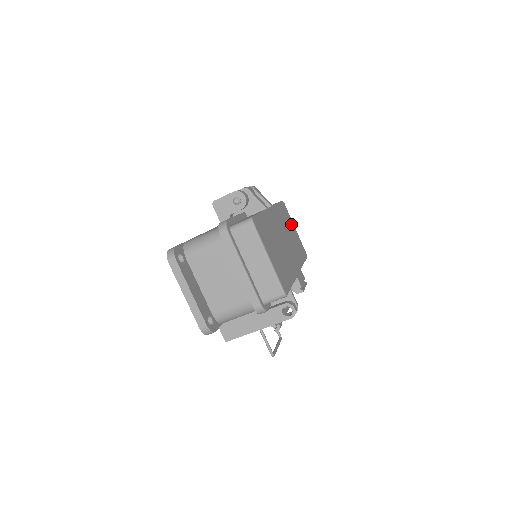
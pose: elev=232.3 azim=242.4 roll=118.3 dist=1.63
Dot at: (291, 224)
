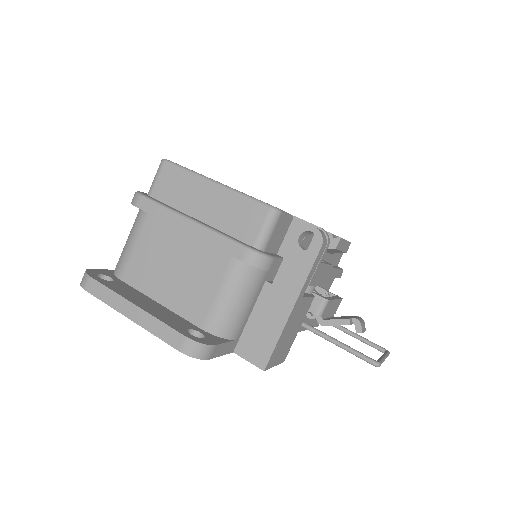
Dot at: occluded
